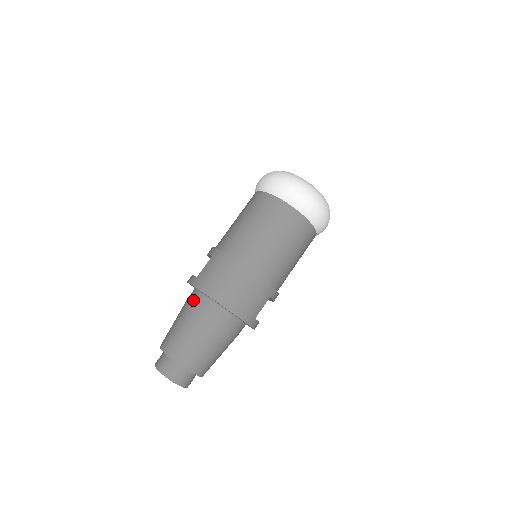
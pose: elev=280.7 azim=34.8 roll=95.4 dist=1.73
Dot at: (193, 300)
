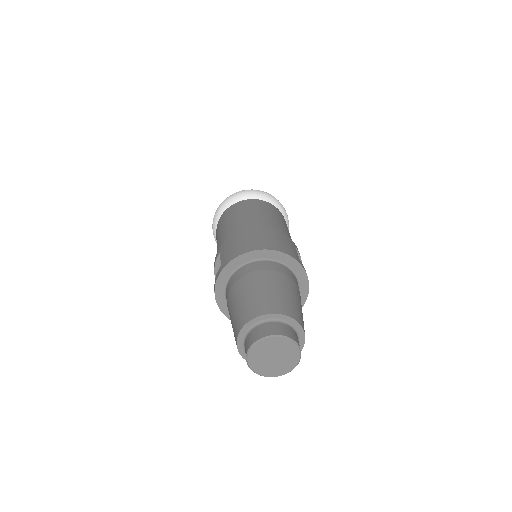
Dot at: (233, 281)
